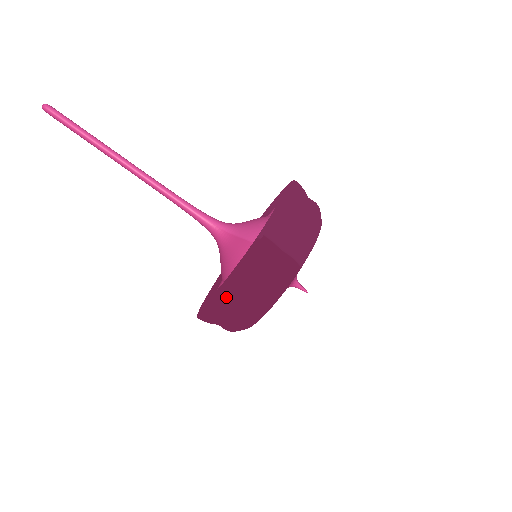
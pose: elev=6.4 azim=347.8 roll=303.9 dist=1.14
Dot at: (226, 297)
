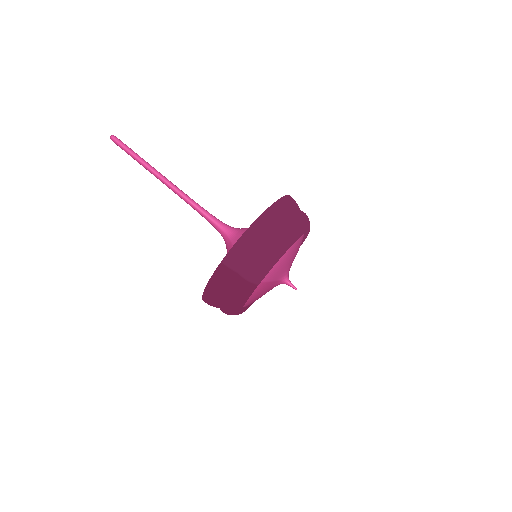
Dot at: (206, 298)
